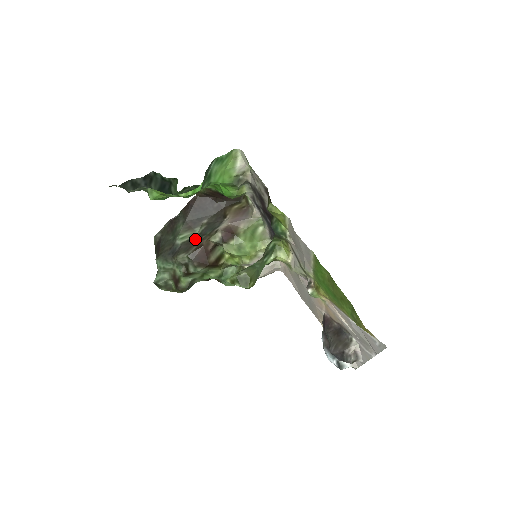
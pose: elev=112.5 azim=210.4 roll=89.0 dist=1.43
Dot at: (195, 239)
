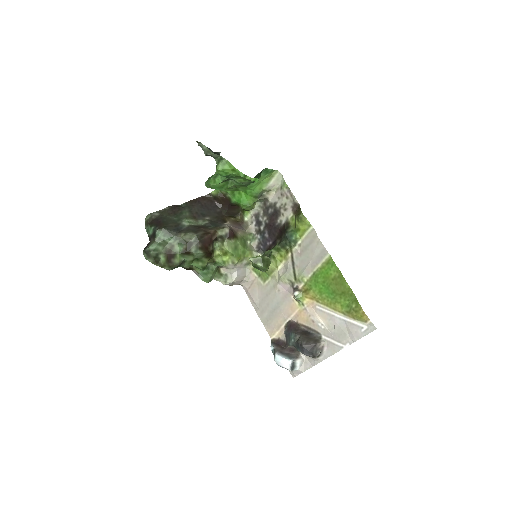
Dot at: (201, 227)
